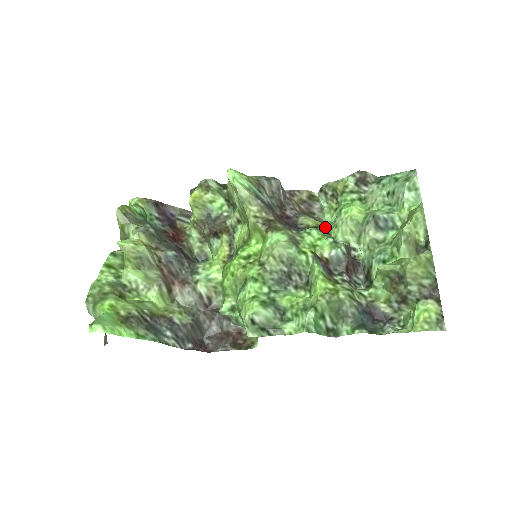
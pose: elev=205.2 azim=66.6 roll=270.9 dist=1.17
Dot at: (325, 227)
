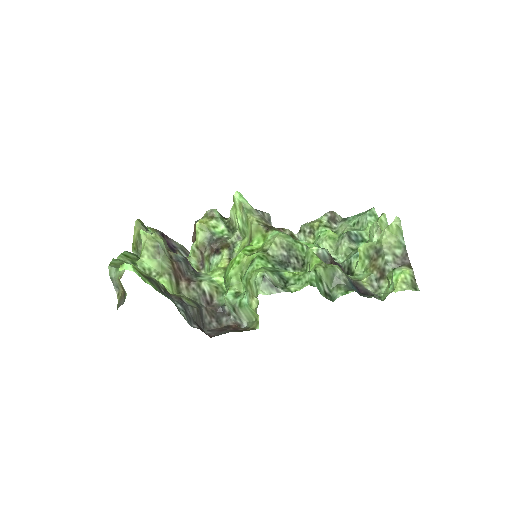
Dot at: occluded
